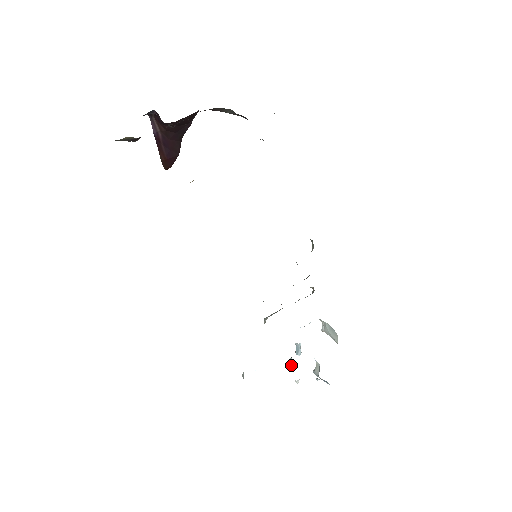
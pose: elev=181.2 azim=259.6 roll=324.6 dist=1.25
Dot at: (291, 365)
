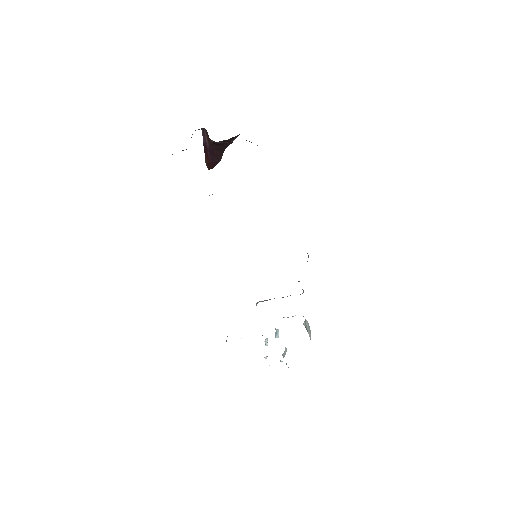
Dot at: (266, 344)
